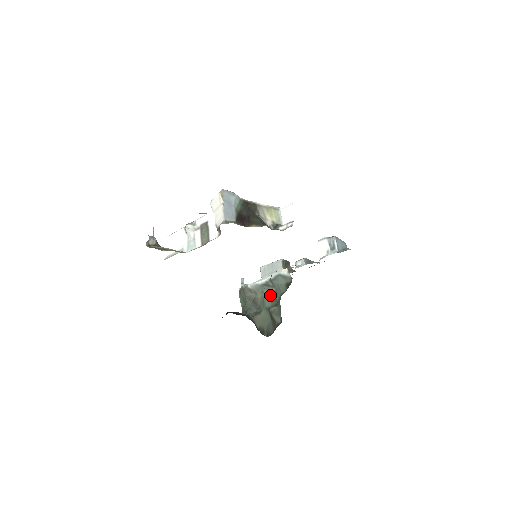
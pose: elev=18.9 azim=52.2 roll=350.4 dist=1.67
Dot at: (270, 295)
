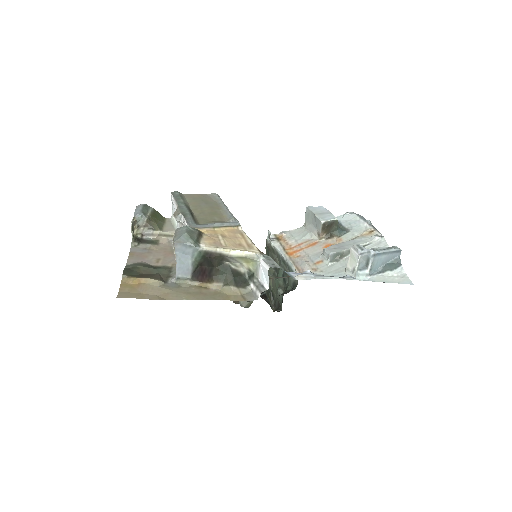
Dot at: (283, 274)
